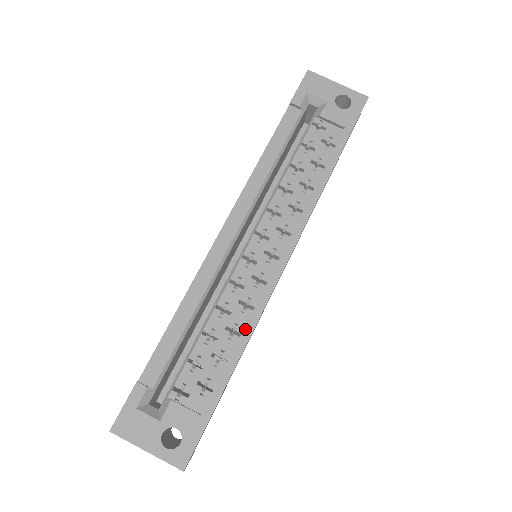
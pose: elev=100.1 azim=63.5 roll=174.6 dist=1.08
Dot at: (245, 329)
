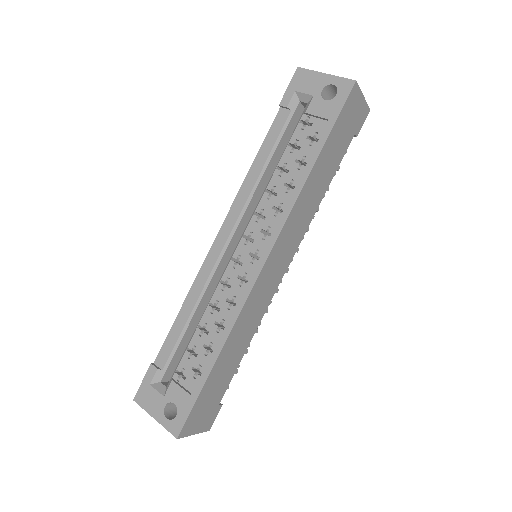
Dot at: (227, 324)
